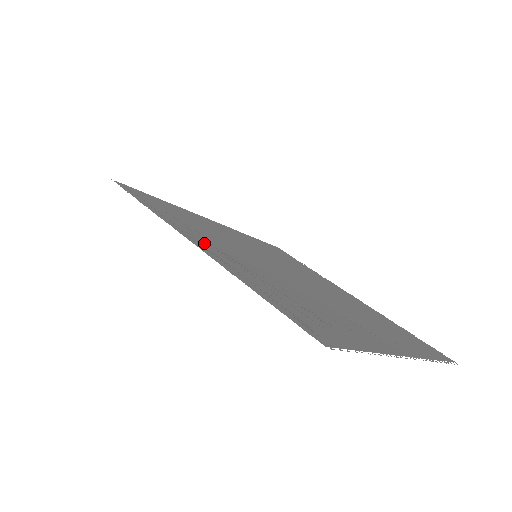
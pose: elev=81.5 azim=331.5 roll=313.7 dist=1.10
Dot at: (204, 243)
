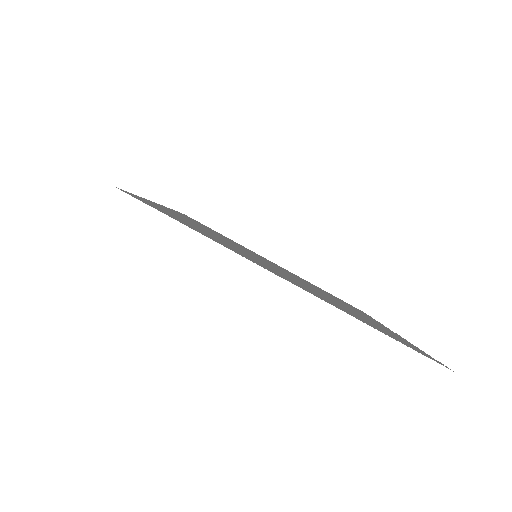
Dot at: (178, 214)
